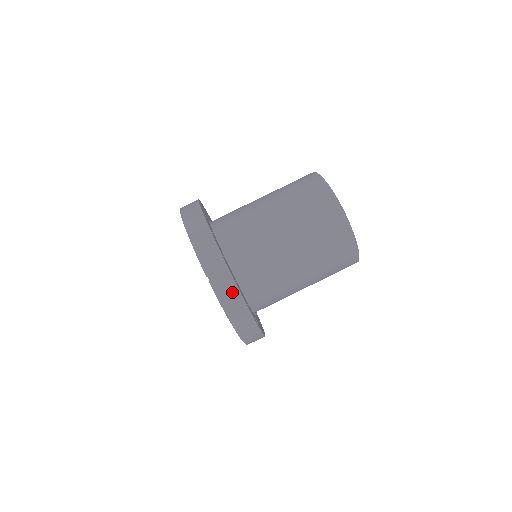
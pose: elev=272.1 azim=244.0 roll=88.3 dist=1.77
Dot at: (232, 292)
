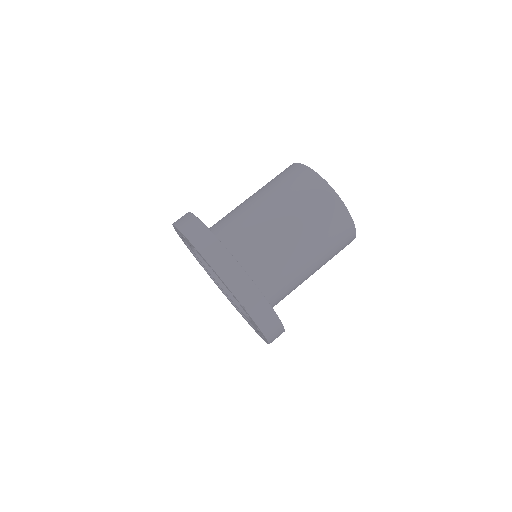
Dot at: (267, 313)
